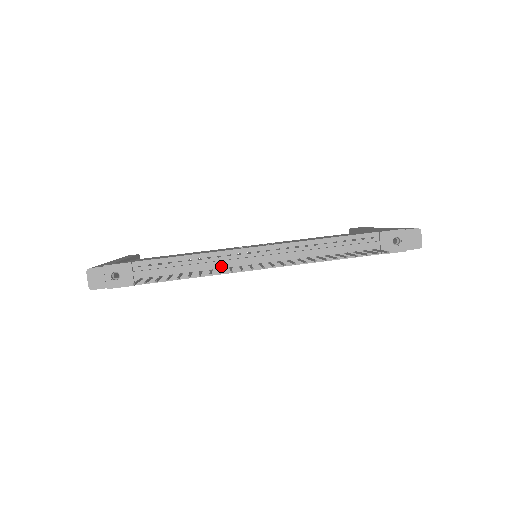
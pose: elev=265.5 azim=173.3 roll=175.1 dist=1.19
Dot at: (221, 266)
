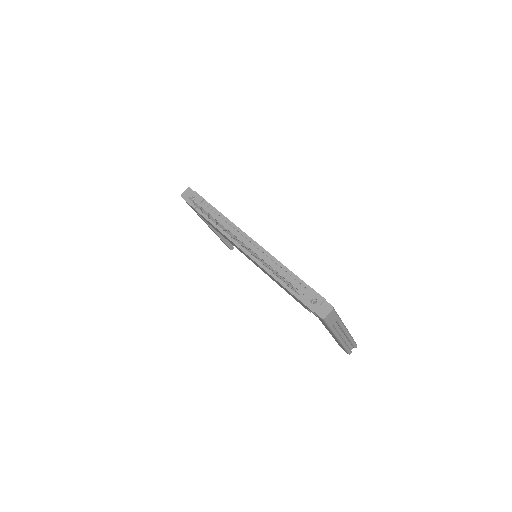
Dot at: occluded
